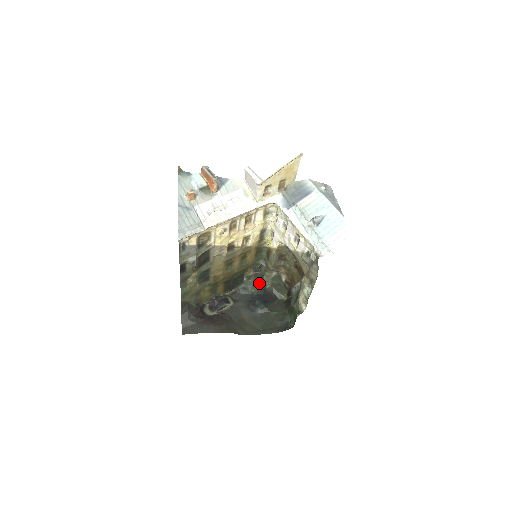
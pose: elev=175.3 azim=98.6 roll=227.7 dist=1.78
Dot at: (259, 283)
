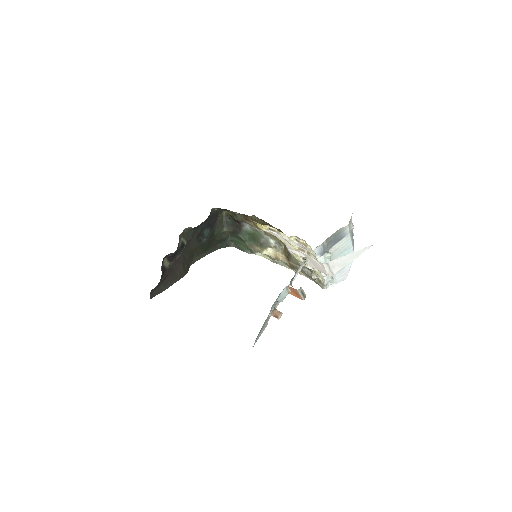
Dot at: occluded
